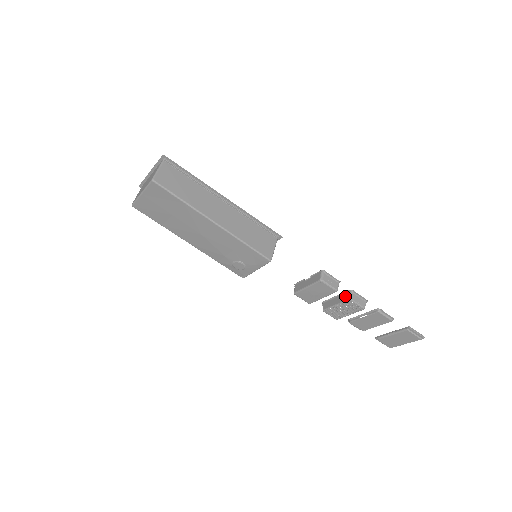
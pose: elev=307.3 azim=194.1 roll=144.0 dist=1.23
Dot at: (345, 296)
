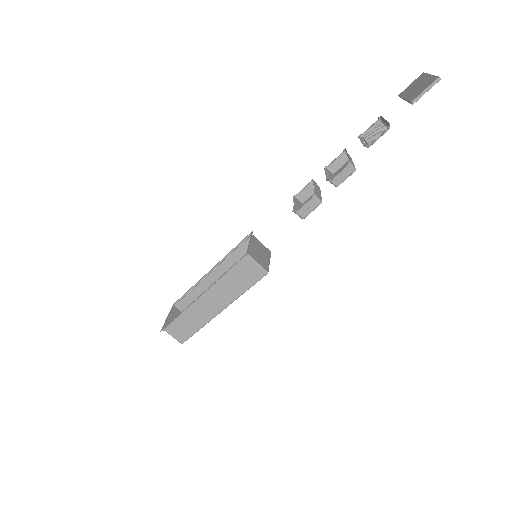
Dot at: occluded
